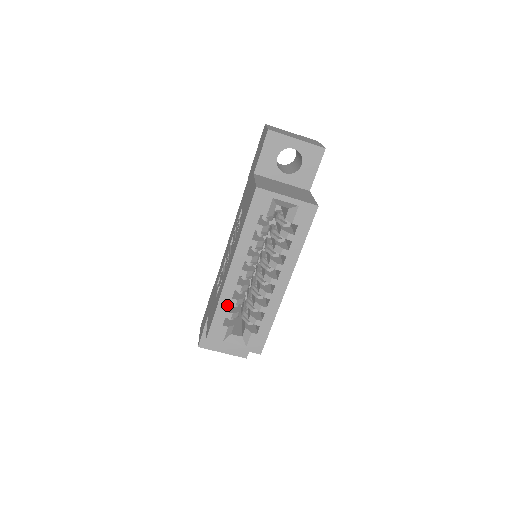
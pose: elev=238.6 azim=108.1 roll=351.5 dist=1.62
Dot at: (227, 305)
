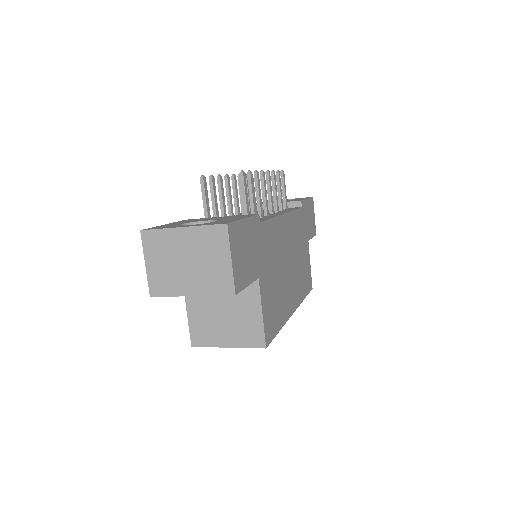
Dot at: occluded
